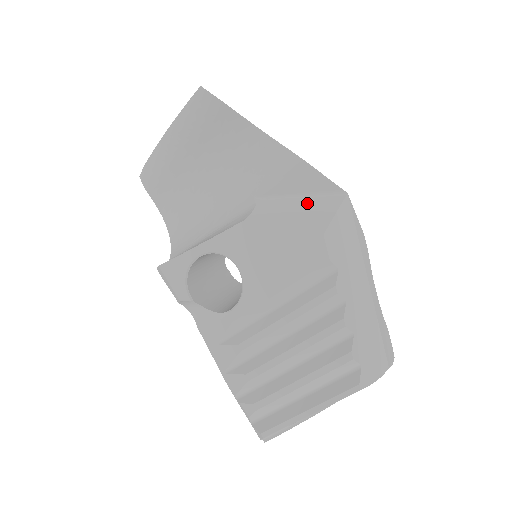
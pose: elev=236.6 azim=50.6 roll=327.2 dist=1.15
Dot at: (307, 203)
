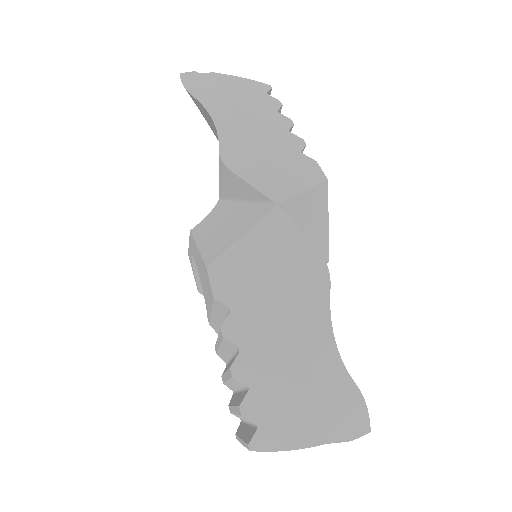
Dot at: (238, 215)
